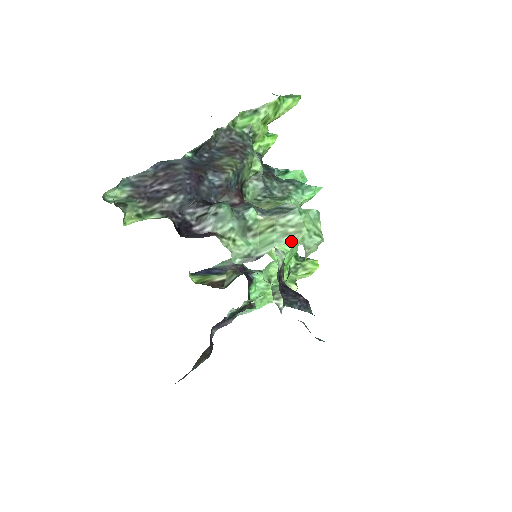
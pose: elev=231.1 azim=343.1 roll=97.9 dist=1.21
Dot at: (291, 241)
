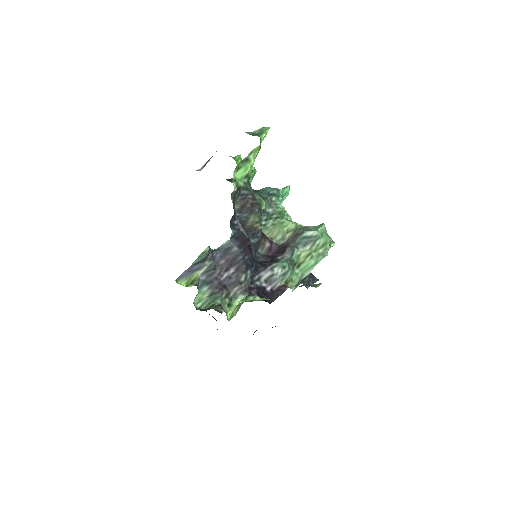
Dot at: occluded
